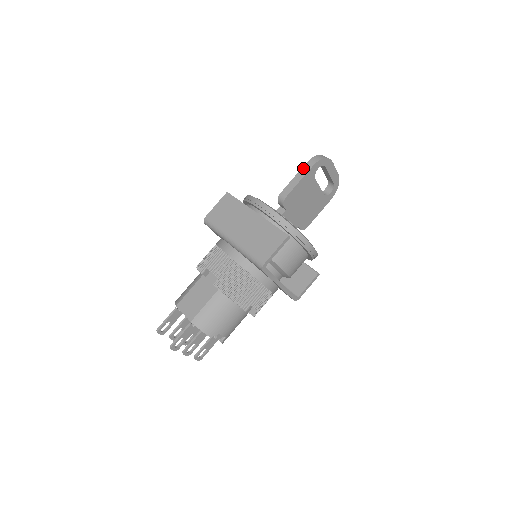
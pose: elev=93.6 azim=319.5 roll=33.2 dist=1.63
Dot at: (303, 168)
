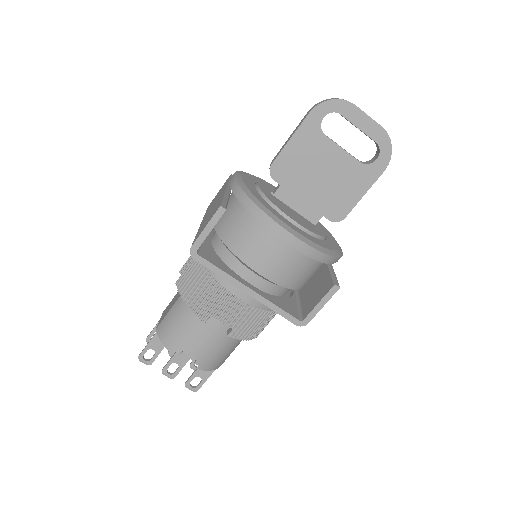
Dot at: (301, 121)
